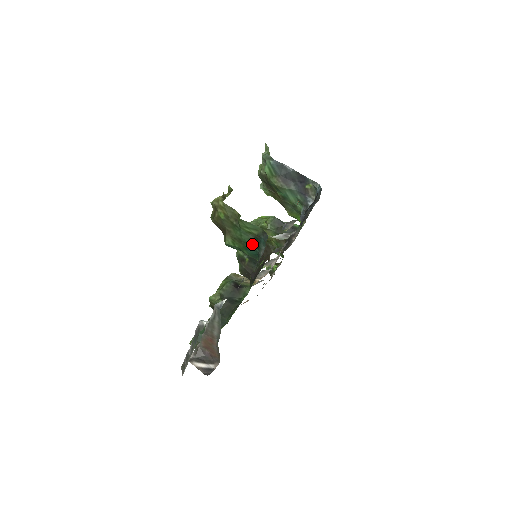
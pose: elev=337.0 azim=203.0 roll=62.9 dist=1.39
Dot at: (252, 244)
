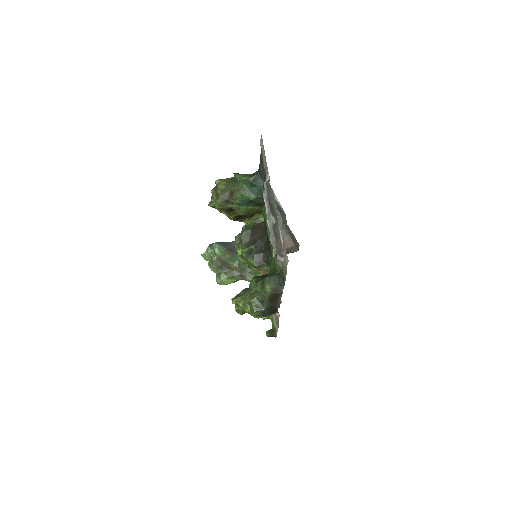
Dot at: (252, 186)
